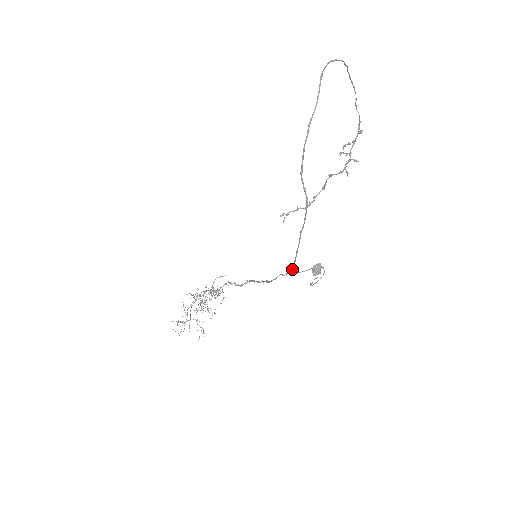
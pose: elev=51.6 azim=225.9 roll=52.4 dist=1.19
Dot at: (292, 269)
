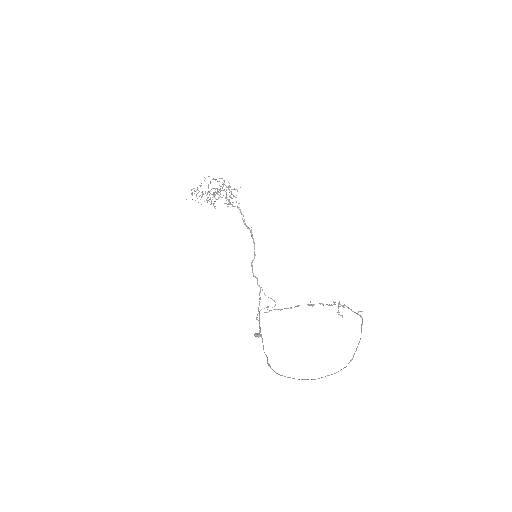
Dot at: occluded
